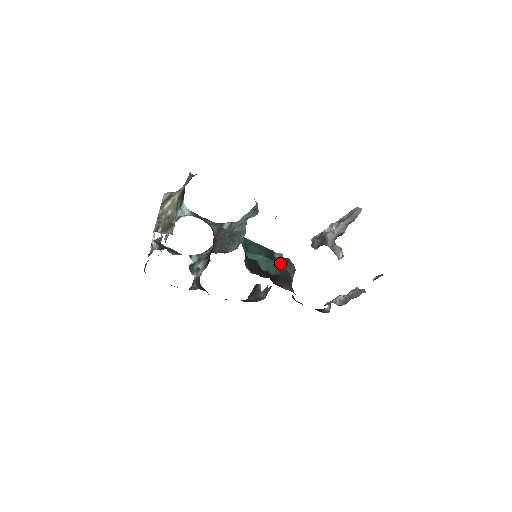
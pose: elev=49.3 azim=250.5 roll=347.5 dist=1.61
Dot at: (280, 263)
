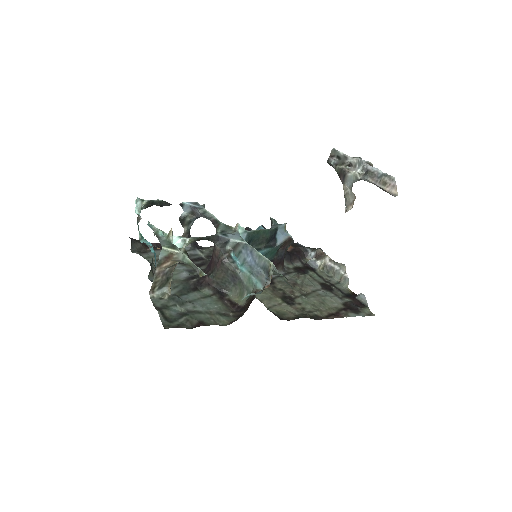
Dot at: (280, 247)
